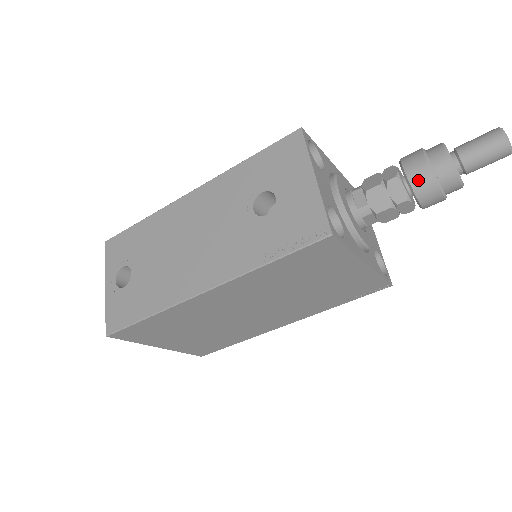
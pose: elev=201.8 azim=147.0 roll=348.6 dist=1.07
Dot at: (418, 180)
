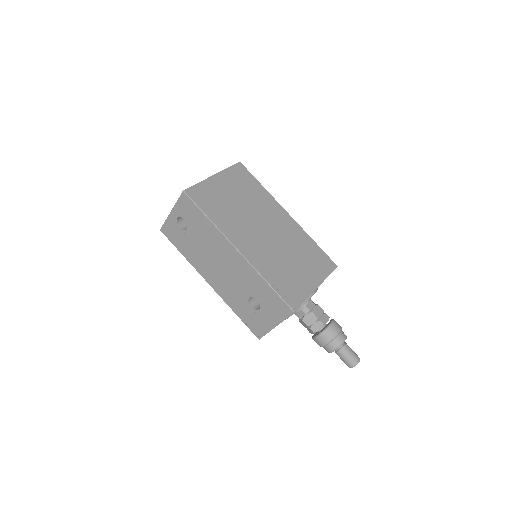
Dot at: (316, 342)
